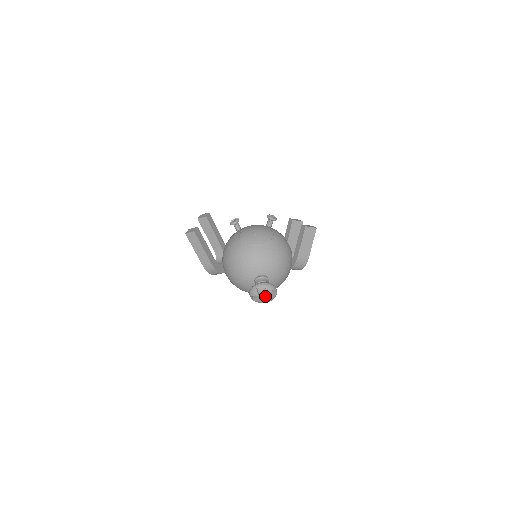
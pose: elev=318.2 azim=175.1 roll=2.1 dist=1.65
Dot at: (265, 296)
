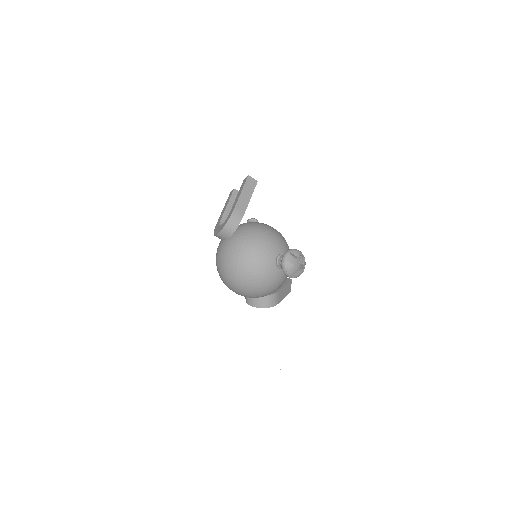
Dot at: (293, 267)
